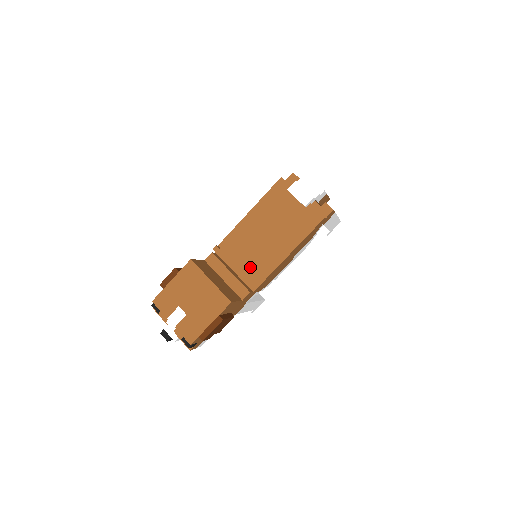
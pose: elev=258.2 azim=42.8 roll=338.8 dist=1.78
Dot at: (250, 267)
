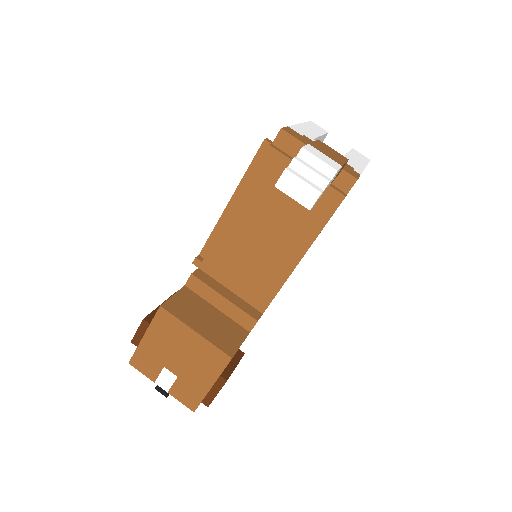
Dot at: (250, 282)
